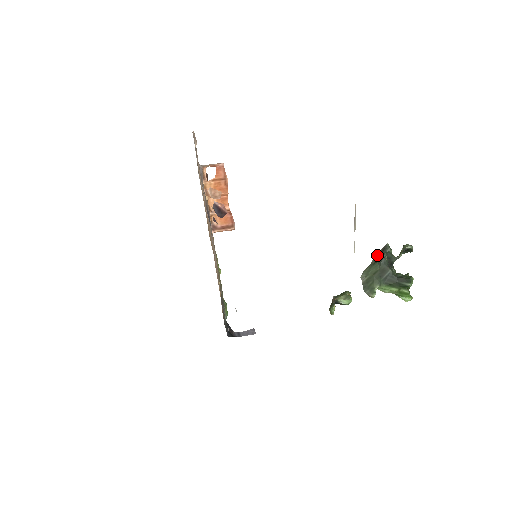
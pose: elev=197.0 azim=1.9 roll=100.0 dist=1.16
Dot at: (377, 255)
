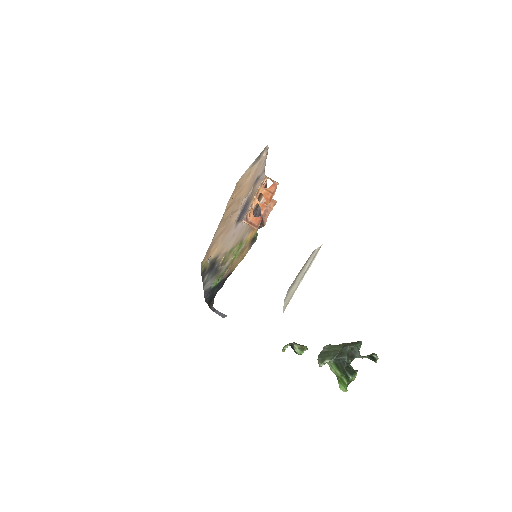
Dot at: (348, 343)
